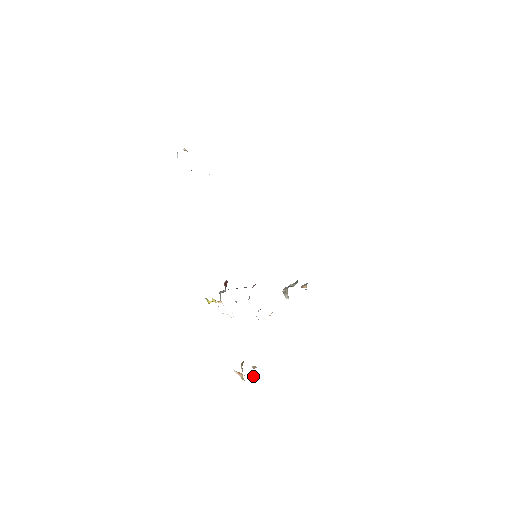
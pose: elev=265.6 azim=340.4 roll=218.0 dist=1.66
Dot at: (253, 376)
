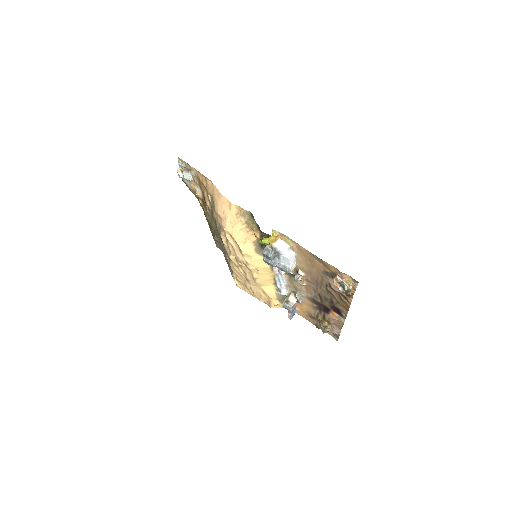
Dot at: occluded
